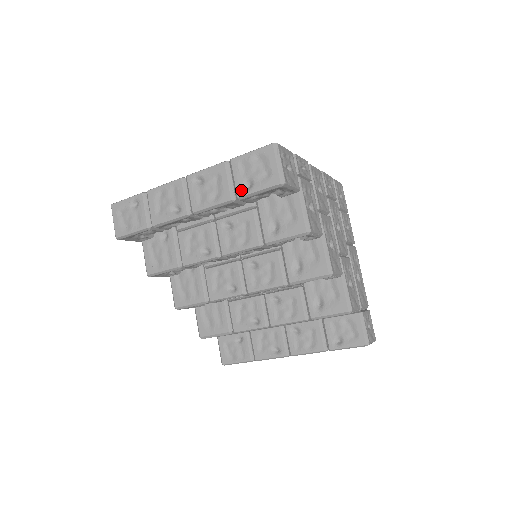
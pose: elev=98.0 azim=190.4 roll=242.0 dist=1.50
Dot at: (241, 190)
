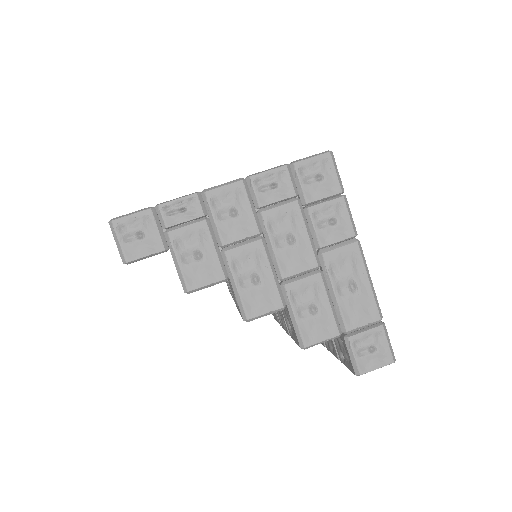
Dot at: occluded
